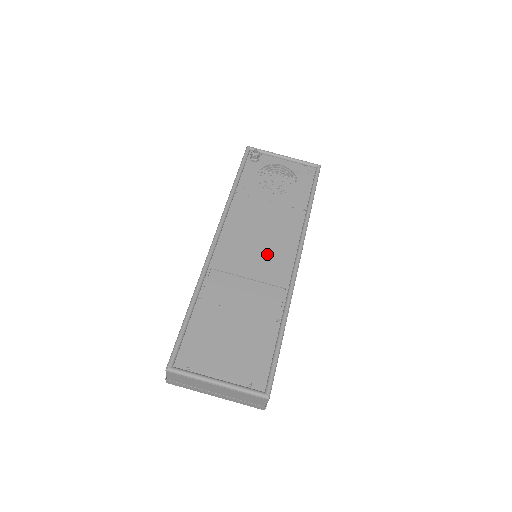
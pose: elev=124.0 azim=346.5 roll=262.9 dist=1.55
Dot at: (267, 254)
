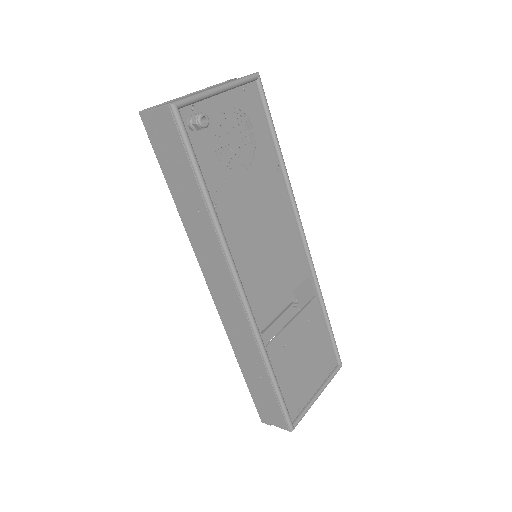
Dot at: (283, 257)
